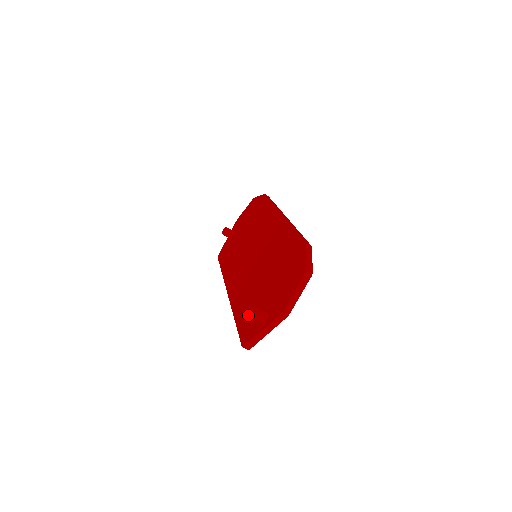
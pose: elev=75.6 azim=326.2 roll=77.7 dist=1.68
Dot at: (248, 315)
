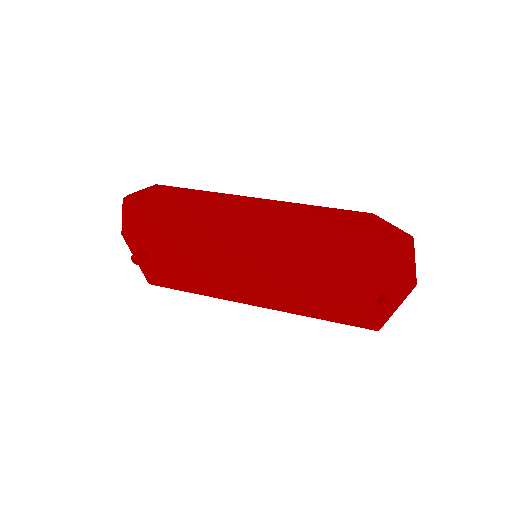
Dot at: (346, 308)
